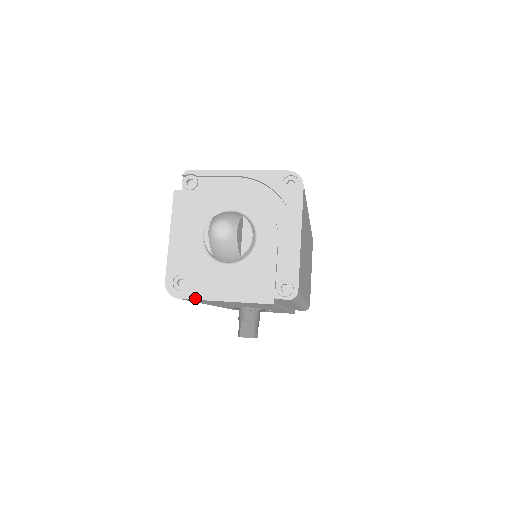
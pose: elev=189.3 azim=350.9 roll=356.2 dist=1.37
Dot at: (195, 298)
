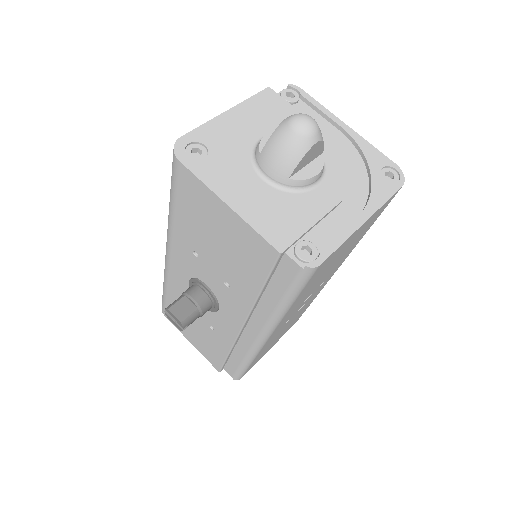
Dot at: (198, 175)
